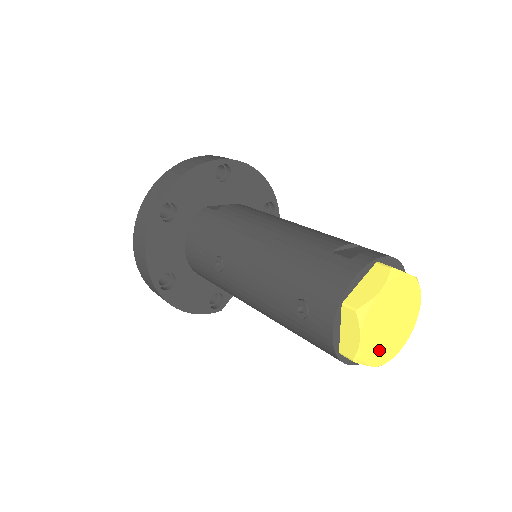
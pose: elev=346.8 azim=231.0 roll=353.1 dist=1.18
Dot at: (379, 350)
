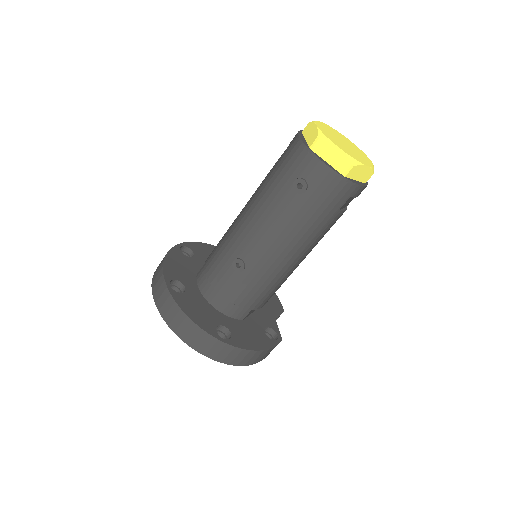
Dot at: (358, 158)
